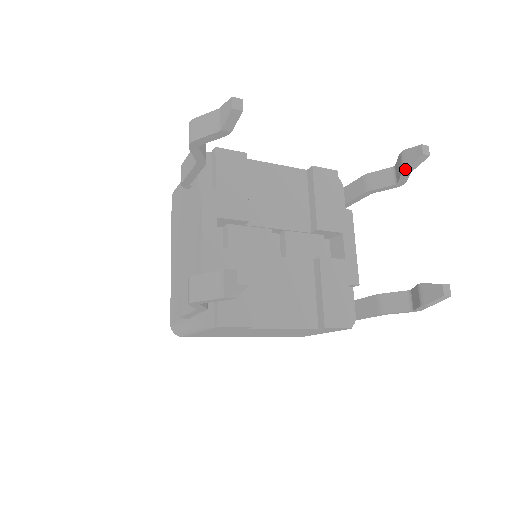
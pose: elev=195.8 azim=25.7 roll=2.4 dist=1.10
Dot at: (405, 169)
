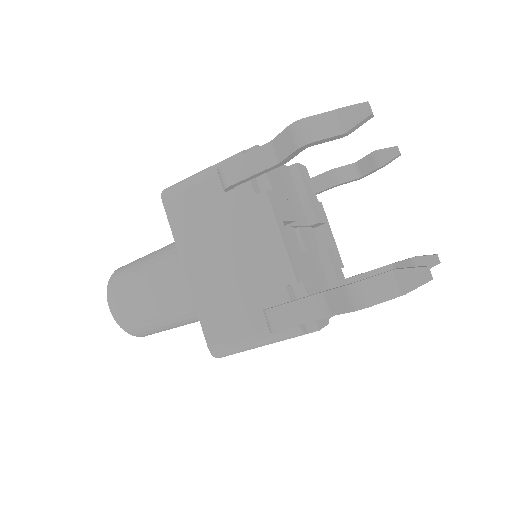
Dot at: (382, 166)
